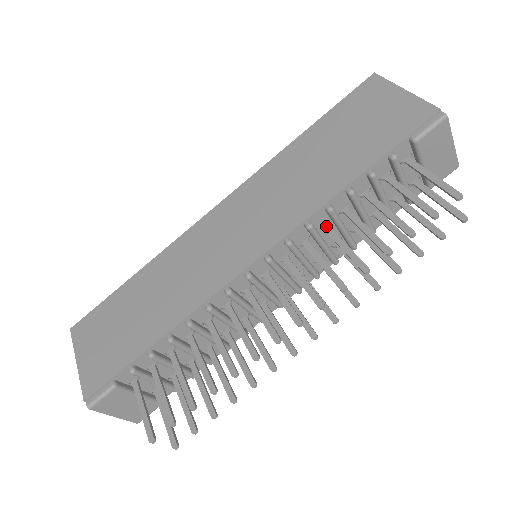
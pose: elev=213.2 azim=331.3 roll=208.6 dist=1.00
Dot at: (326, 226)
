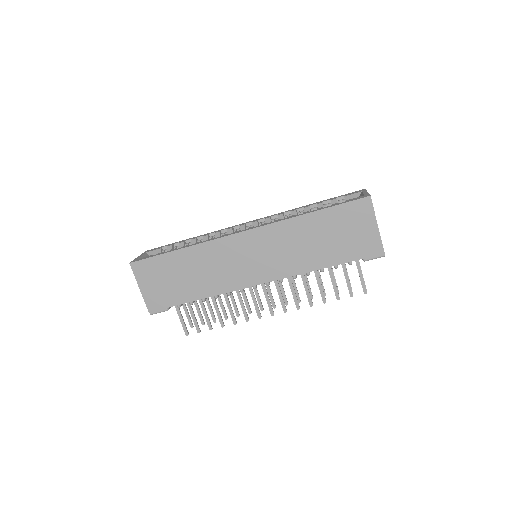
Dot at: occluded
